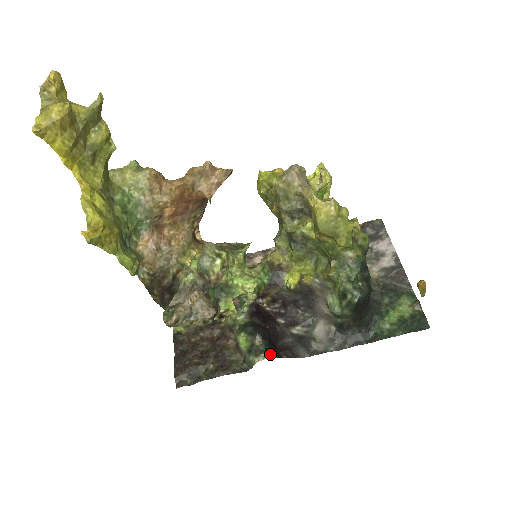
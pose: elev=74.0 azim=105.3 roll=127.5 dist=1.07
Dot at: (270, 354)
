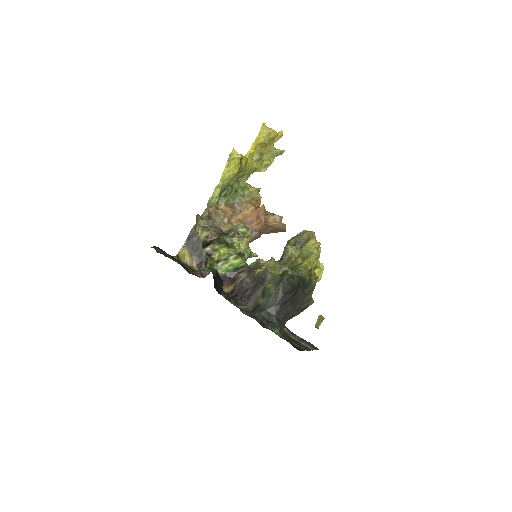
Dot at: occluded
